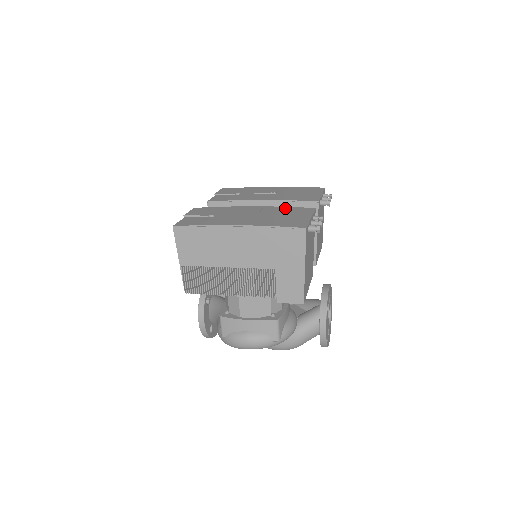
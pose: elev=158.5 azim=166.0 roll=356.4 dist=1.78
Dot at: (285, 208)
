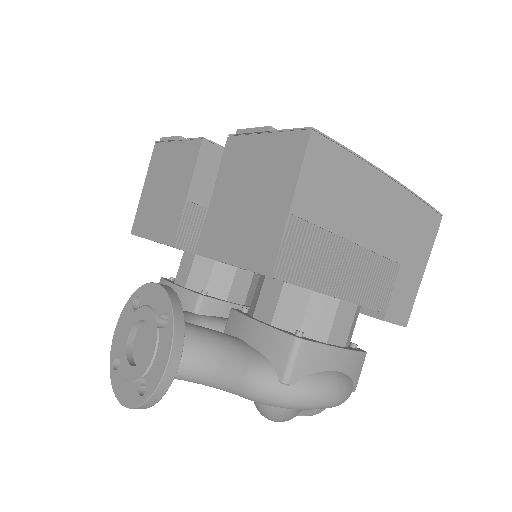
Dot at: occluded
